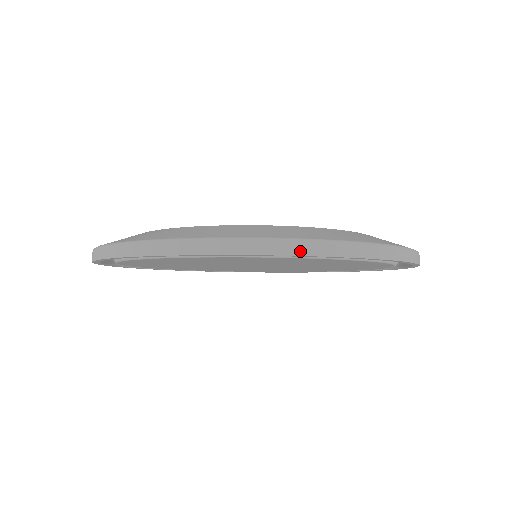
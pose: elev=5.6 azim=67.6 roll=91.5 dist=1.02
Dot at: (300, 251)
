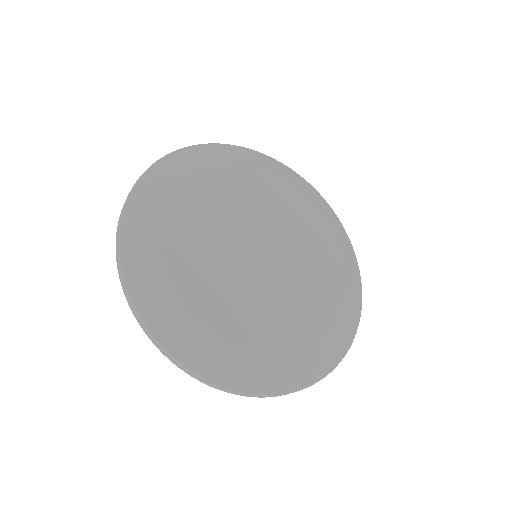
Dot at: occluded
